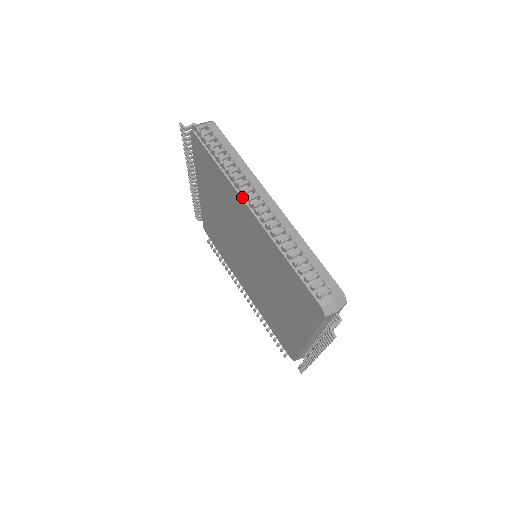
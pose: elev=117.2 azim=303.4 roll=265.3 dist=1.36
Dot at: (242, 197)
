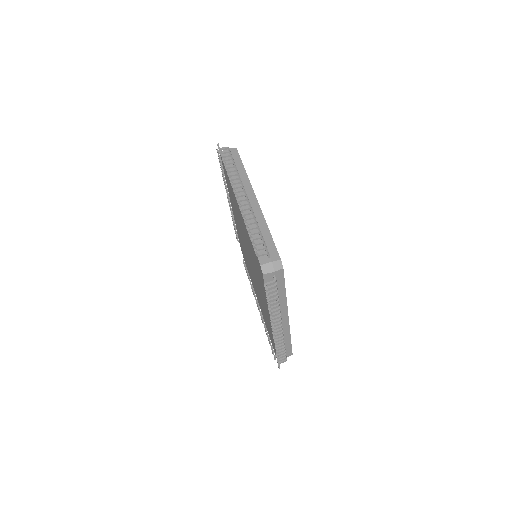
Dot at: occluded
